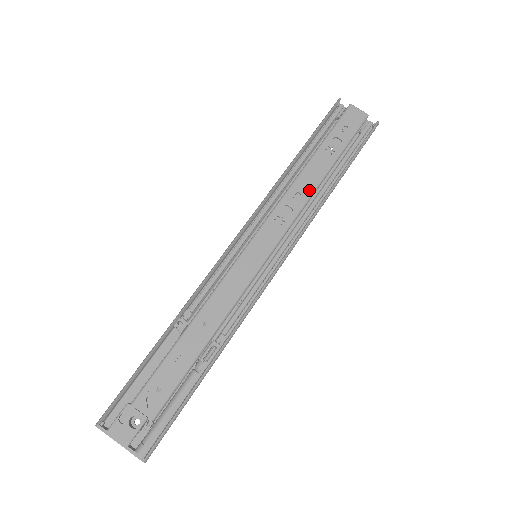
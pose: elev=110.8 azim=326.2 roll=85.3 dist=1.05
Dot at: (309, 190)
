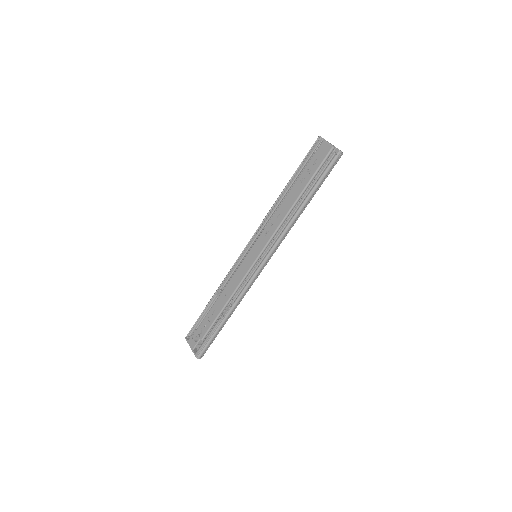
Dot at: (285, 212)
